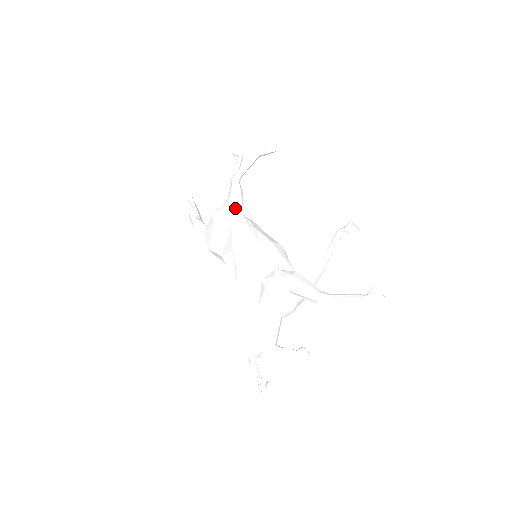
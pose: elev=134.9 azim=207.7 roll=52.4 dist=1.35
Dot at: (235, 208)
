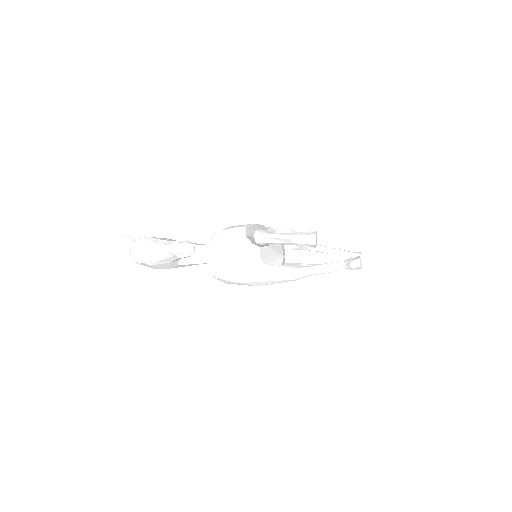
Dot at: (286, 228)
